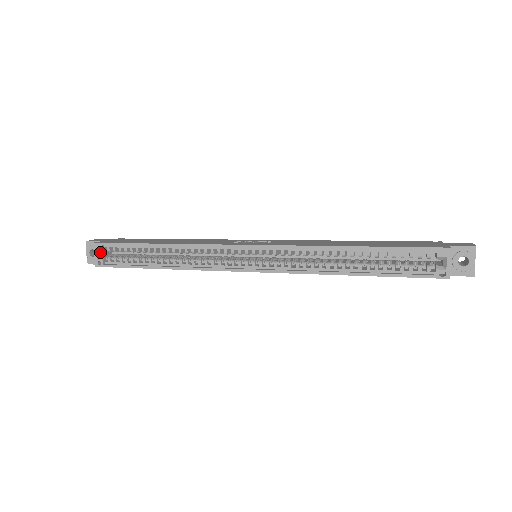
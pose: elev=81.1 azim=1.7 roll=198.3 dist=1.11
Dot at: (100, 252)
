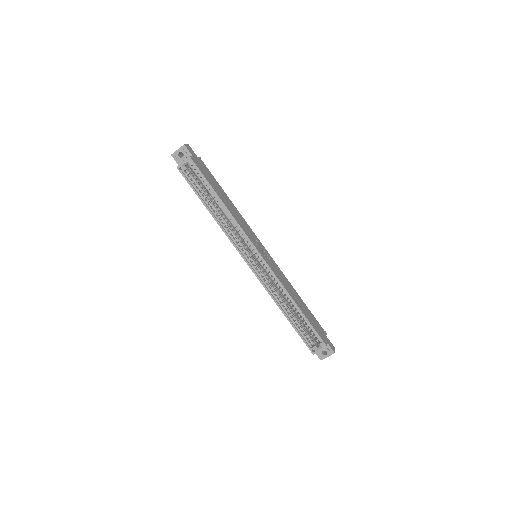
Dot at: (187, 164)
